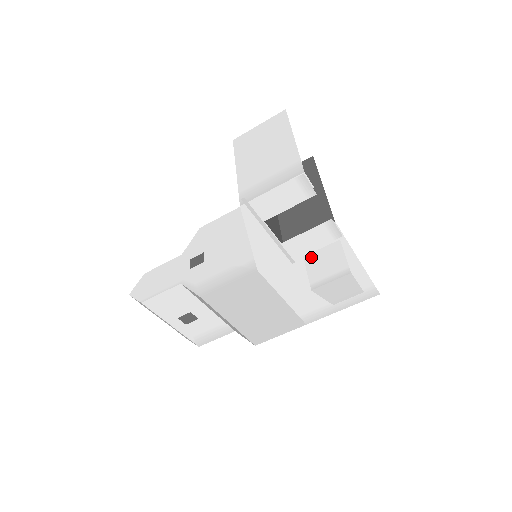
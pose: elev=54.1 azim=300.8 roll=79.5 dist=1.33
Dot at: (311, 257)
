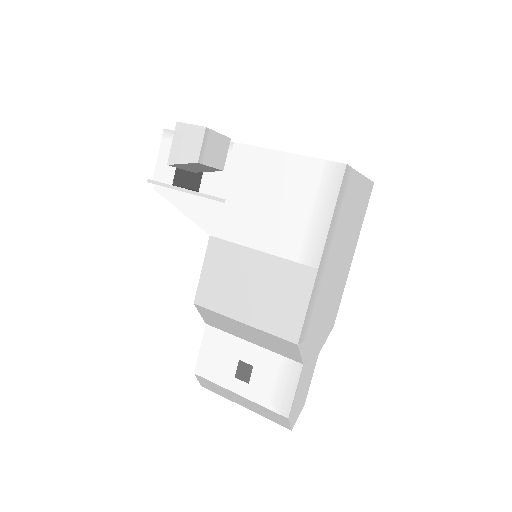
Dot at: occluded
